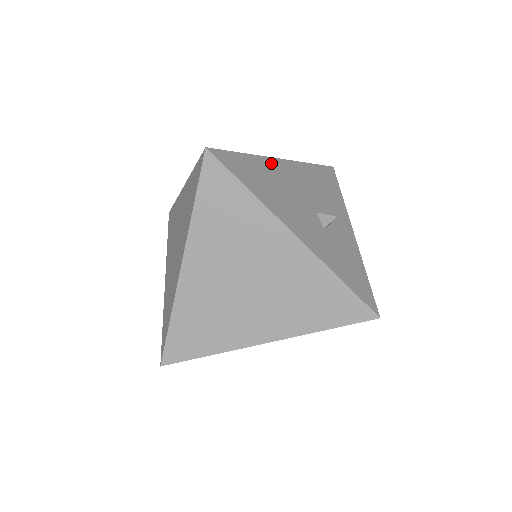
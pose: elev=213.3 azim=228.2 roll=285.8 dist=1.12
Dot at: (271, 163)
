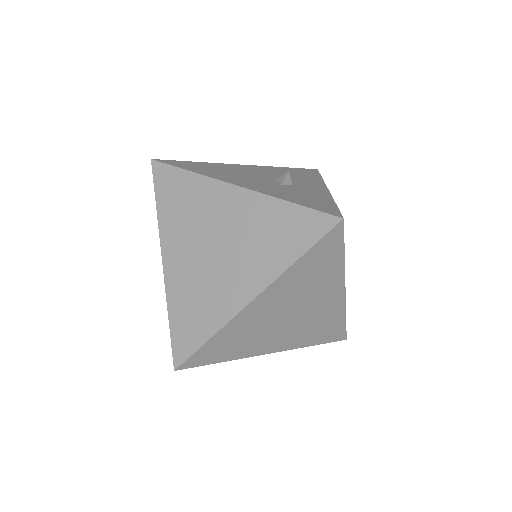
Dot at: (228, 165)
